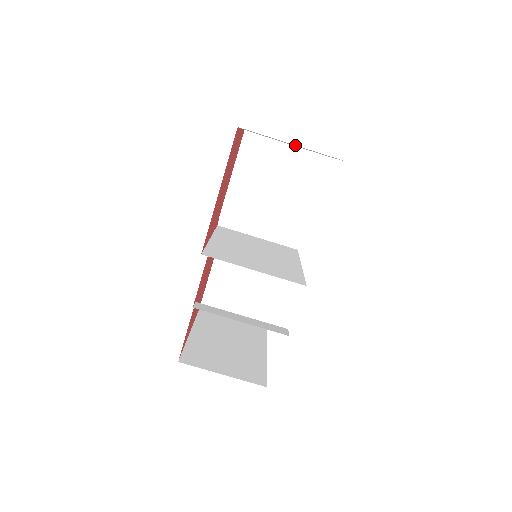
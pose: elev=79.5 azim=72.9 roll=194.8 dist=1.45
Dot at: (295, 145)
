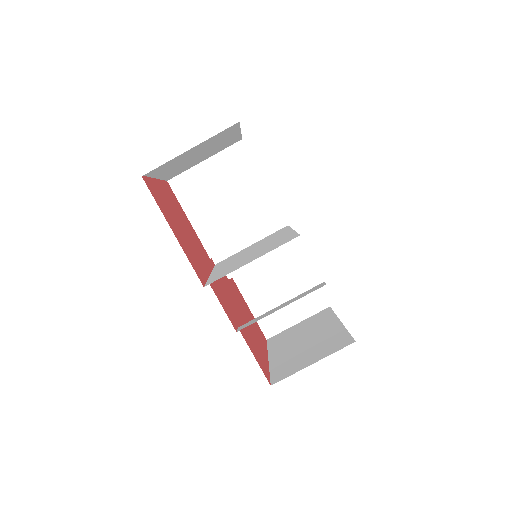
Dot at: (195, 149)
